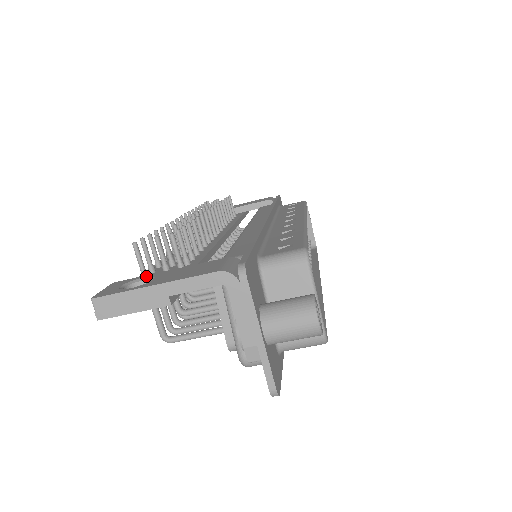
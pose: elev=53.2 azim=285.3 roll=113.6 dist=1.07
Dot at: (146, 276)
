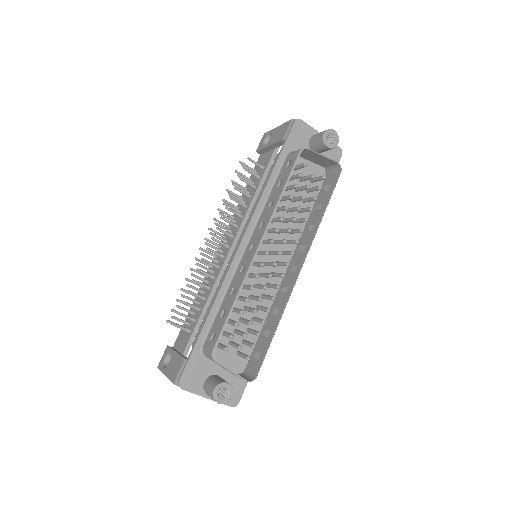
Dot at: (171, 352)
